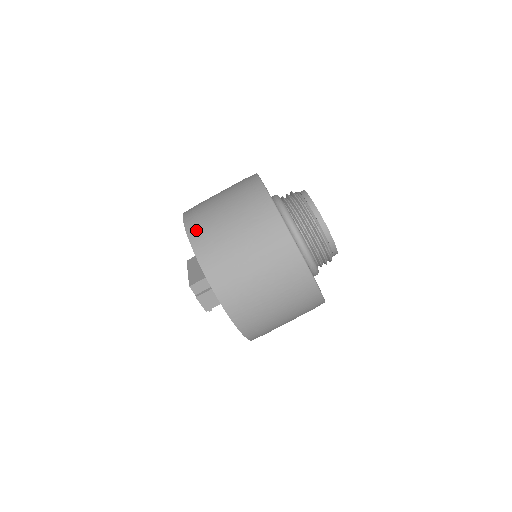
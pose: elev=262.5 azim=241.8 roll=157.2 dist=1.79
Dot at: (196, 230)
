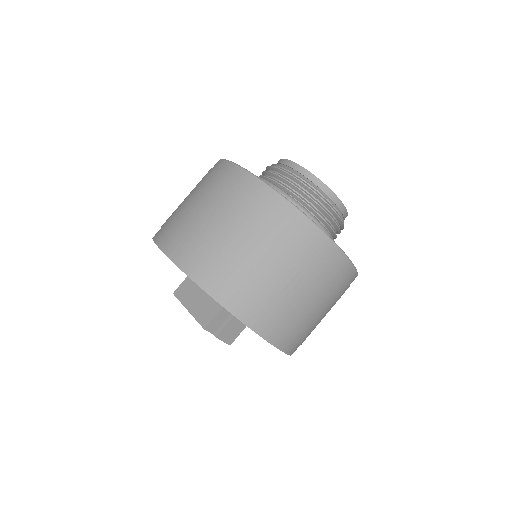
Dot at: (197, 265)
